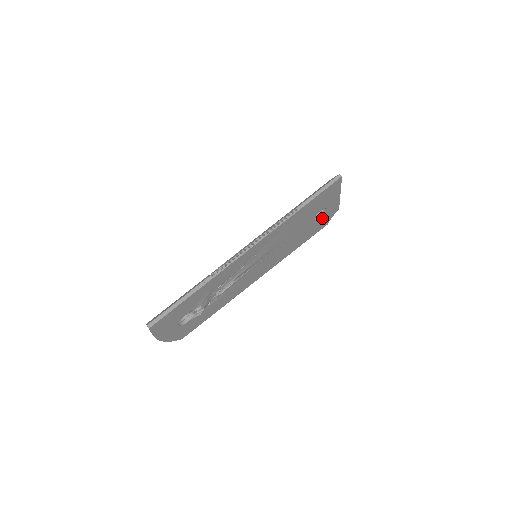
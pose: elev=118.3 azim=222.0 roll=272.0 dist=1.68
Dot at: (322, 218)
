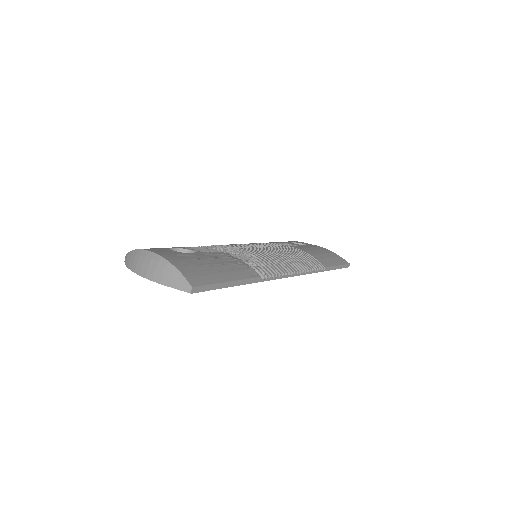
Dot at: occluded
